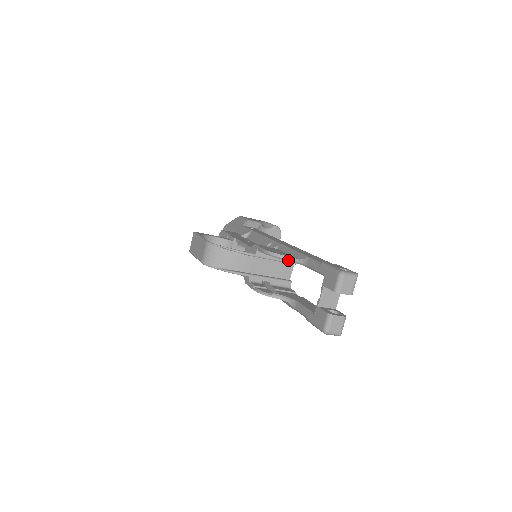
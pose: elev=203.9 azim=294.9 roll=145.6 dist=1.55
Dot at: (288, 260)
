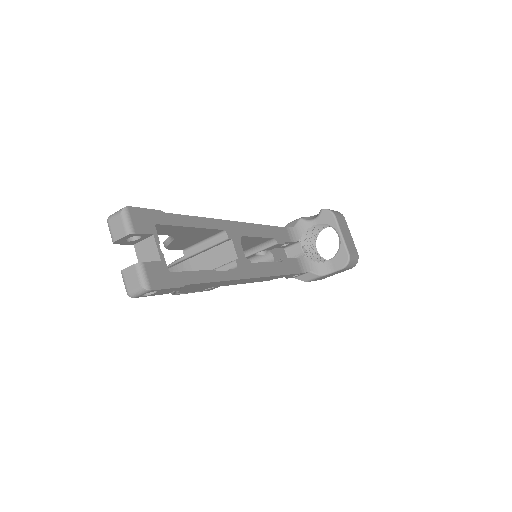
Dot at: (171, 241)
